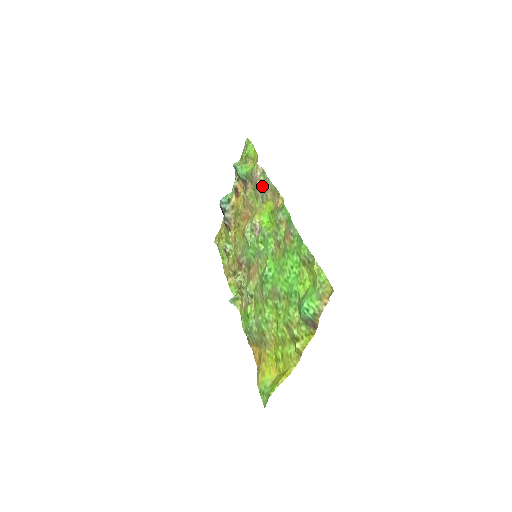
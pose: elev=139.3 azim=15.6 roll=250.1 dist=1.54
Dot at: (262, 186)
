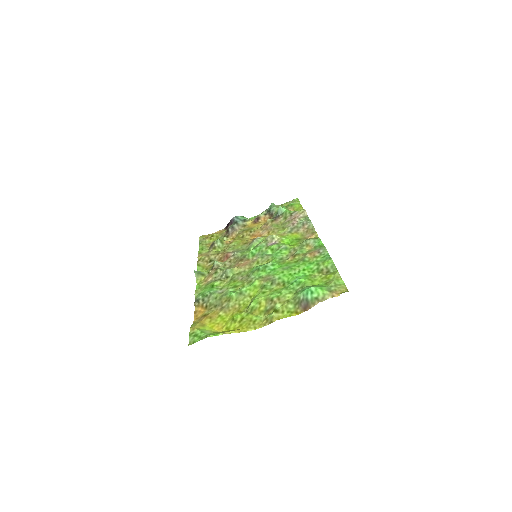
Dot at: (300, 222)
